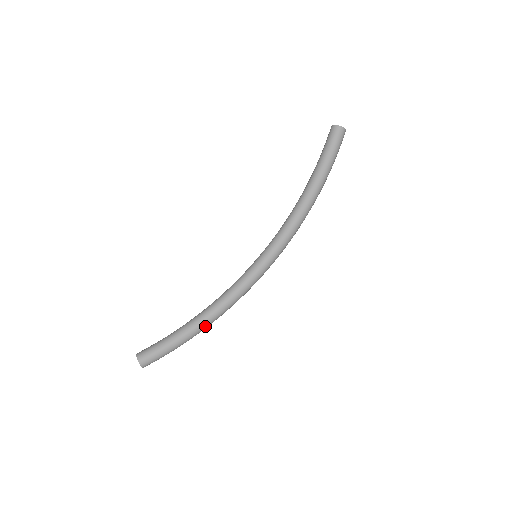
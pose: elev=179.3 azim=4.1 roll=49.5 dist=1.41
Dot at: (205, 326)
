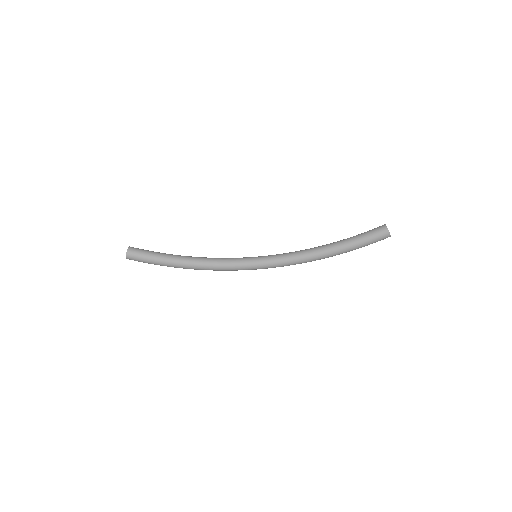
Dot at: (186, 268)
